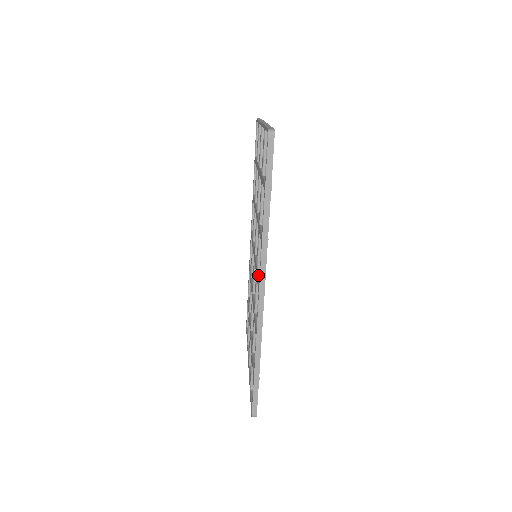
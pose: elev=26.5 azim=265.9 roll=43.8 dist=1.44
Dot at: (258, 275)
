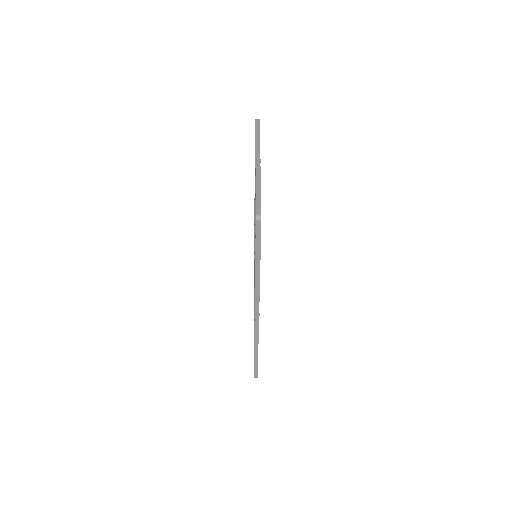
Dot at: occluded
